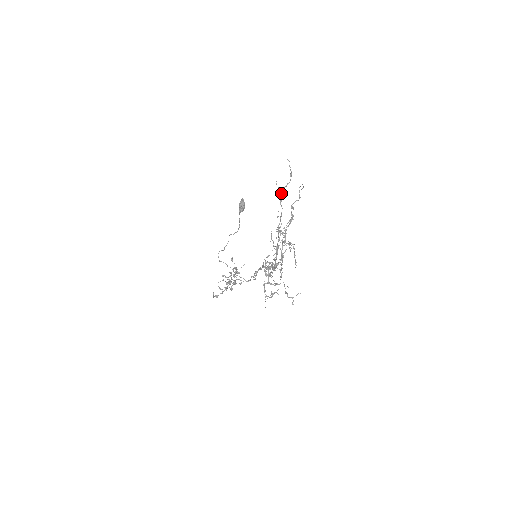
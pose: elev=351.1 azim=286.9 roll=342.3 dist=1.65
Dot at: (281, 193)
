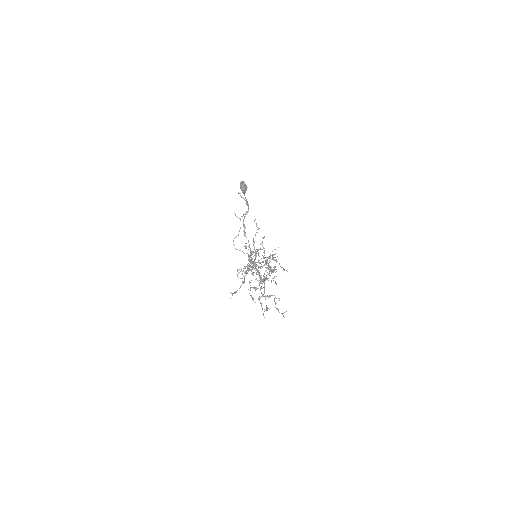
Dot at: (243, 224)
